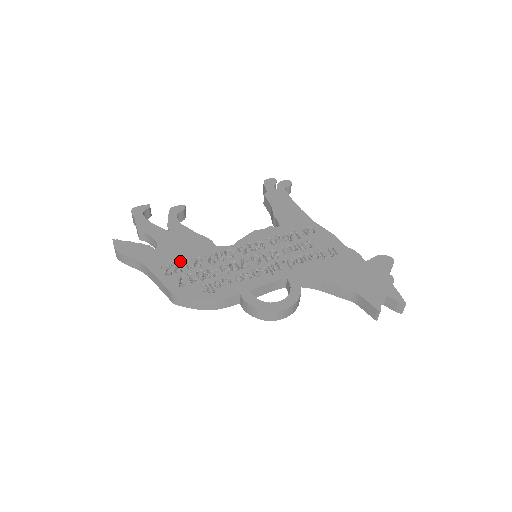
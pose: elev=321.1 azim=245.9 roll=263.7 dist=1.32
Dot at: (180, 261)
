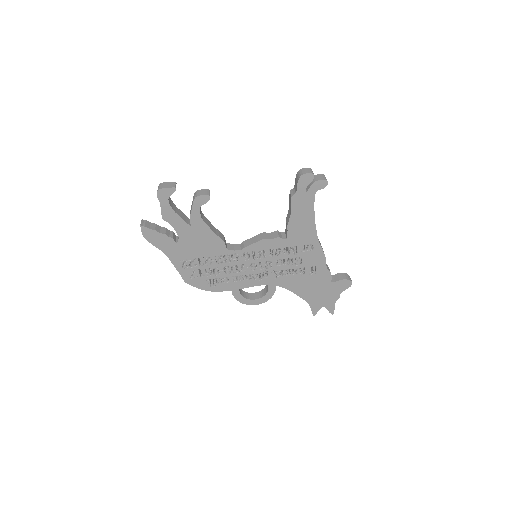
Dot at: (195, 258)
